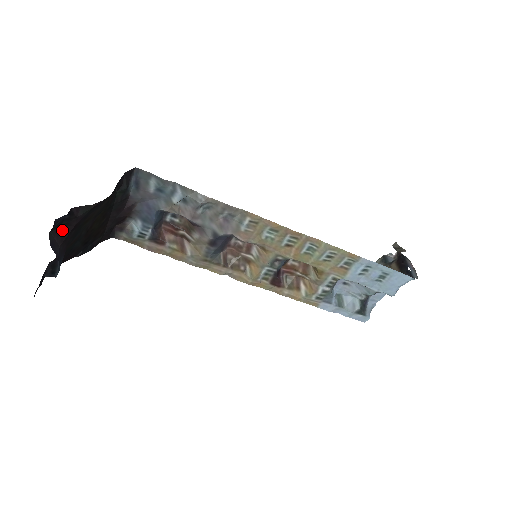
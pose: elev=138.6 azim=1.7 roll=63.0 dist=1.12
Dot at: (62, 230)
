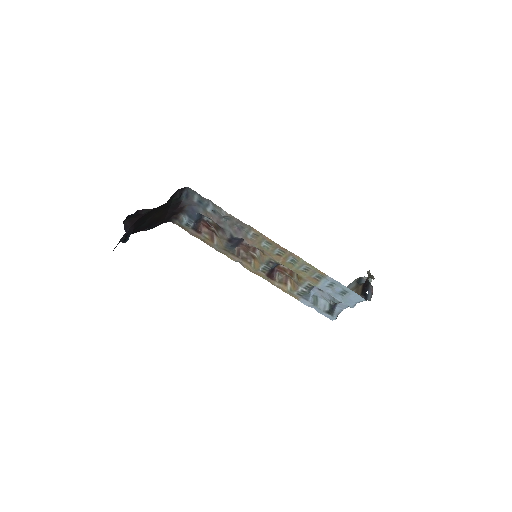
Dot at: (132, 220)
